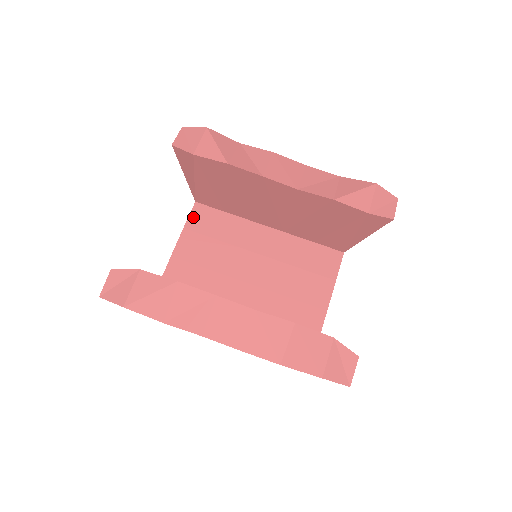
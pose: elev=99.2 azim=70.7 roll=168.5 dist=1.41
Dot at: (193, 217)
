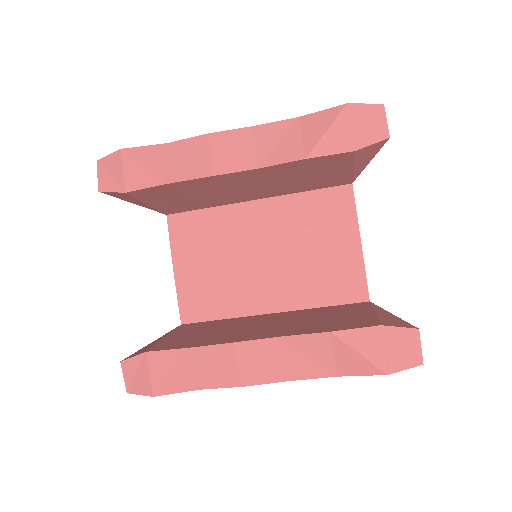
Dot at: (173, 234)
